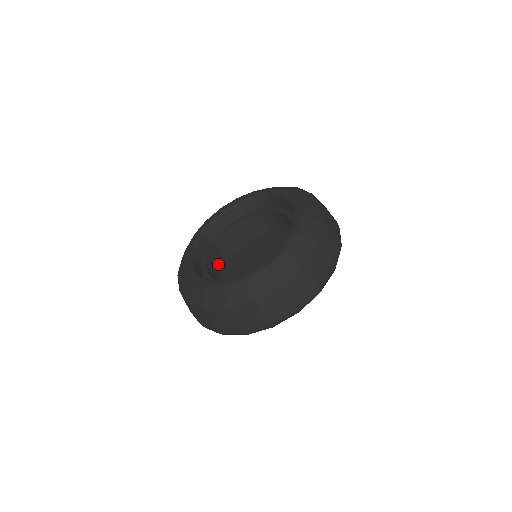
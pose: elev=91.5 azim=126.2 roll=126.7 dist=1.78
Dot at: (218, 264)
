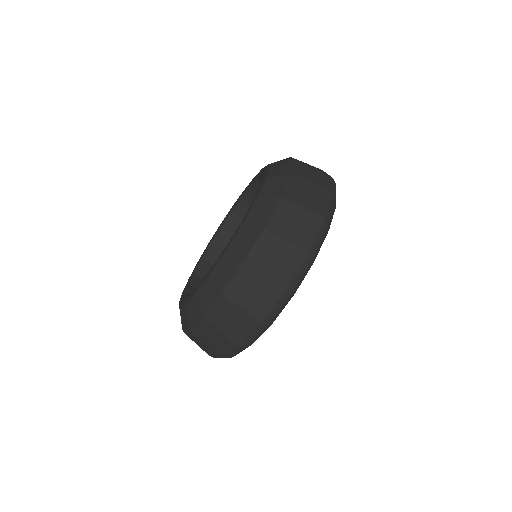
Dot at: occluded
